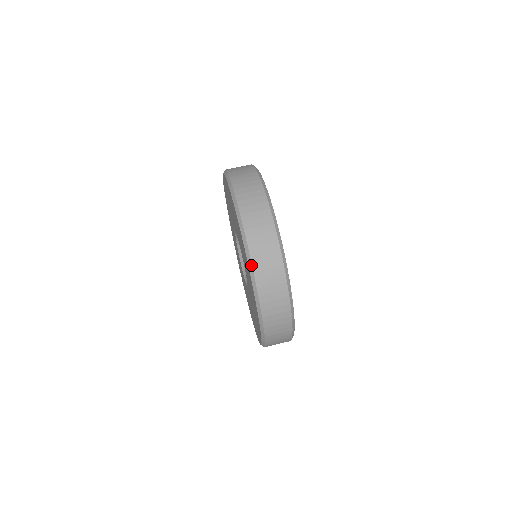
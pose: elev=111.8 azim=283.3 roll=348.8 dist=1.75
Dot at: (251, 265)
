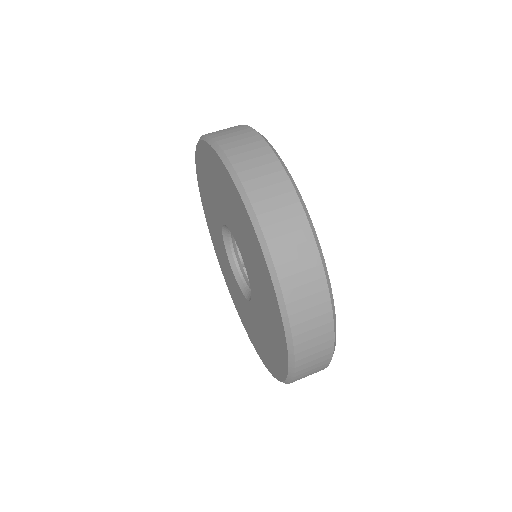
Dot at: (206, 136)
